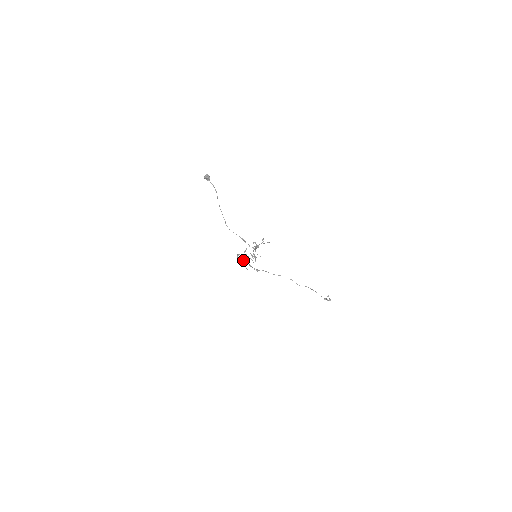
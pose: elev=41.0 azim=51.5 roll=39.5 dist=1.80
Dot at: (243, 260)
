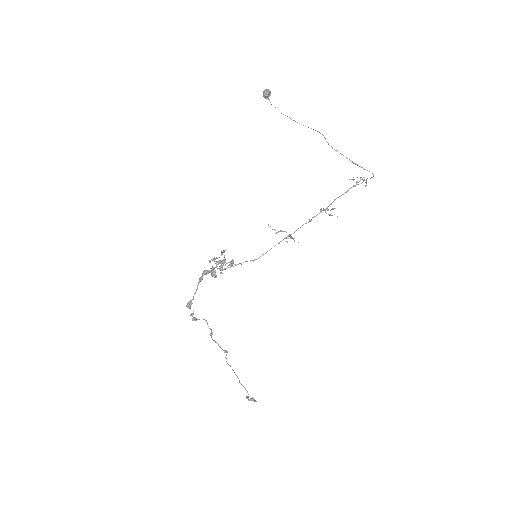
Dot at: occluded
